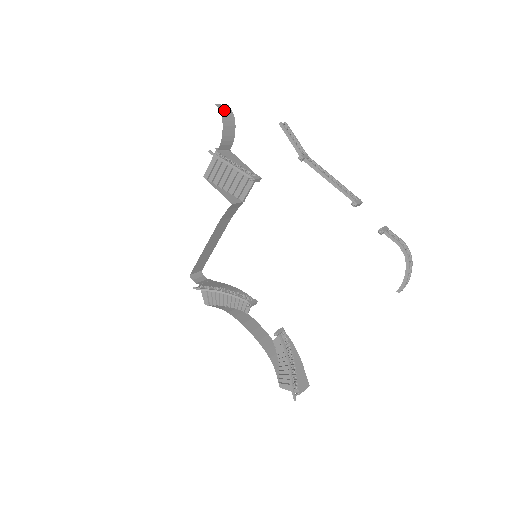
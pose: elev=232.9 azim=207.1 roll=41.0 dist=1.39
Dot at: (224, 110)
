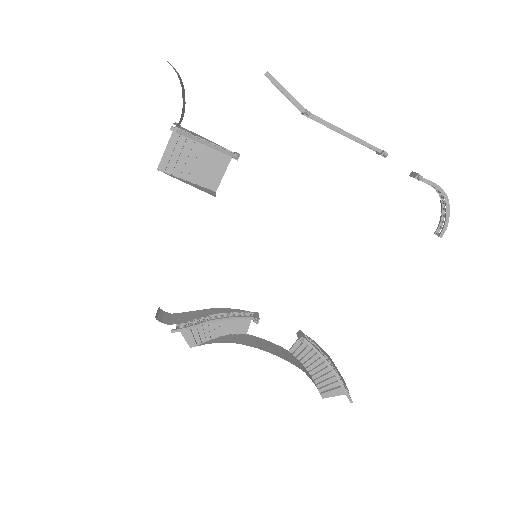
Dot at: occluded
